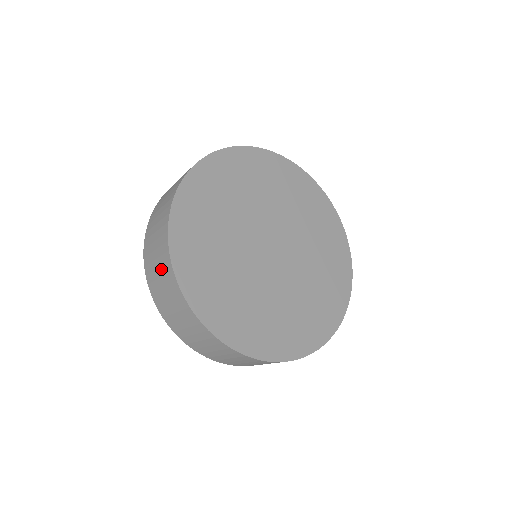
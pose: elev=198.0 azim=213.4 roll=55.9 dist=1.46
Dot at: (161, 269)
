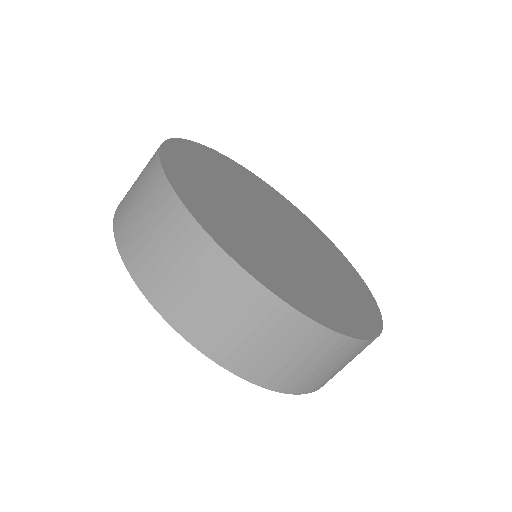
Dot at: (150, 211)
